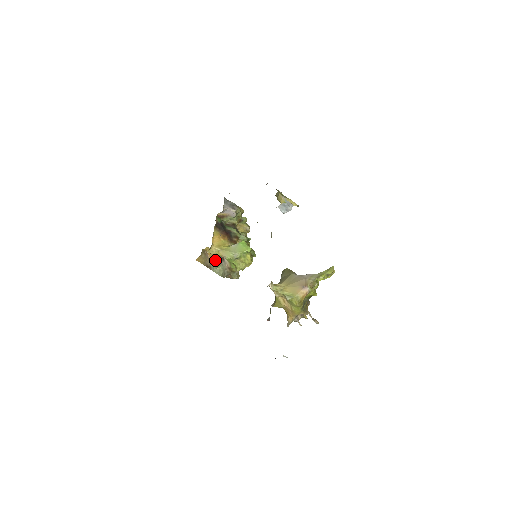
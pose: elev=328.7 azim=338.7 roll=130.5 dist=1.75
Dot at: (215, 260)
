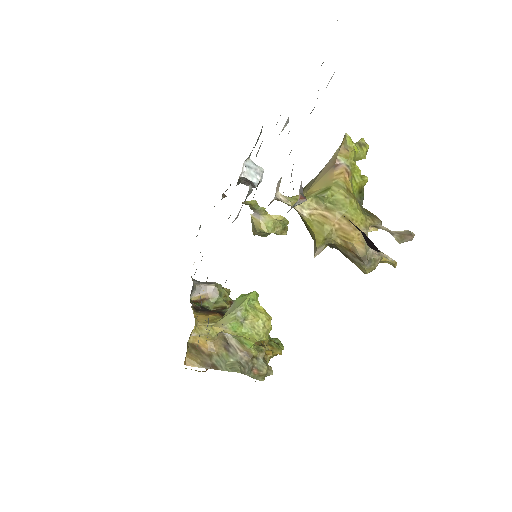
Dot at: (216, 350)
